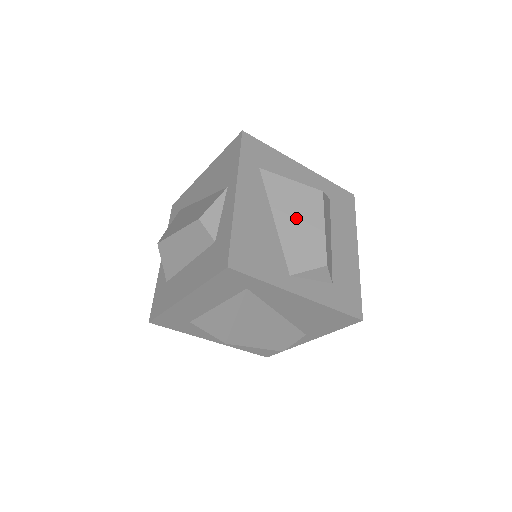
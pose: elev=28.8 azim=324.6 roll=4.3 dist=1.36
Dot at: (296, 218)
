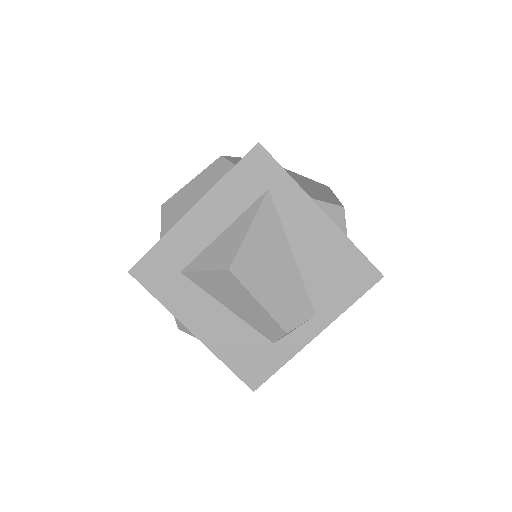
Dot at: (309, 185)
